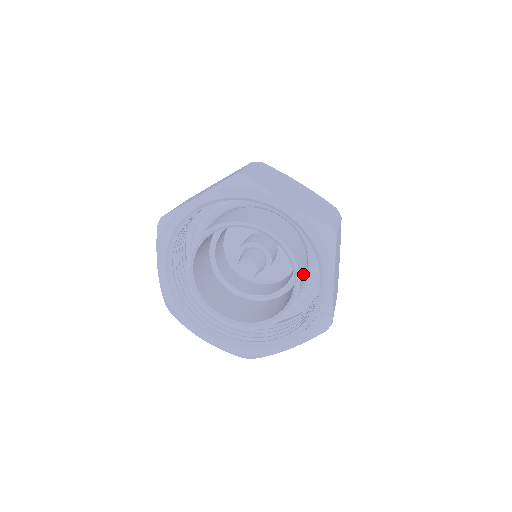
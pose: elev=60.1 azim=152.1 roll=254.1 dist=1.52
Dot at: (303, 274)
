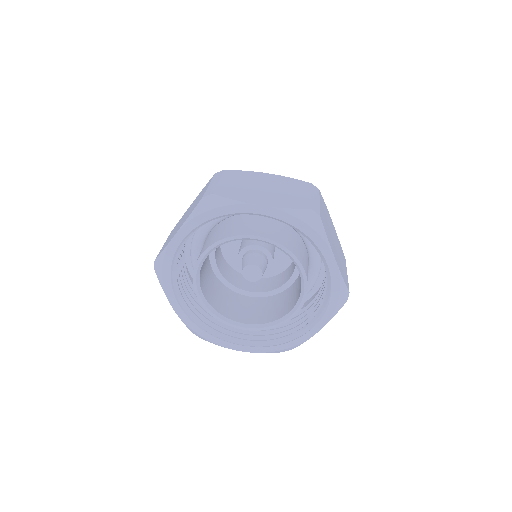
Dot at: occluded
